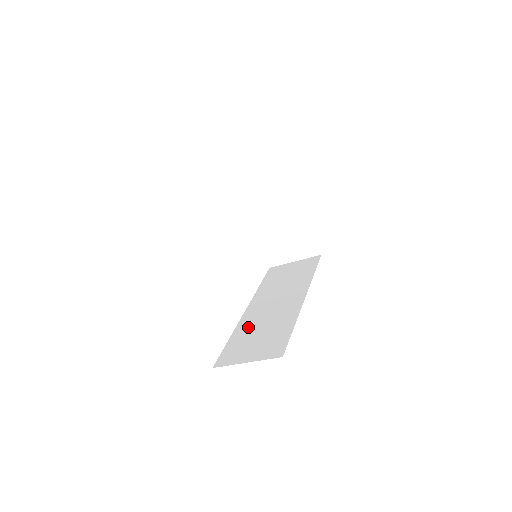
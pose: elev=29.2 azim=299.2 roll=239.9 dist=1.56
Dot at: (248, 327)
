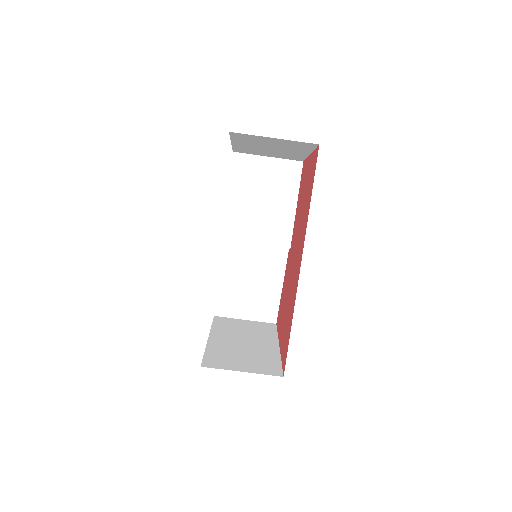
Dot at: occluded
